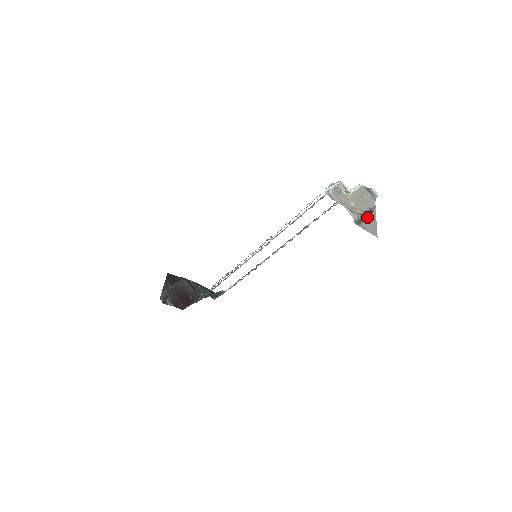
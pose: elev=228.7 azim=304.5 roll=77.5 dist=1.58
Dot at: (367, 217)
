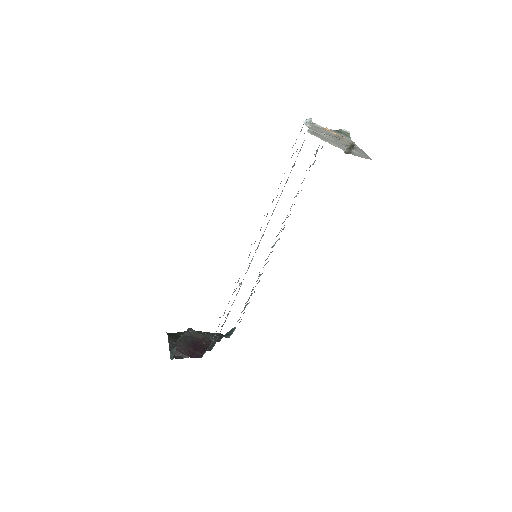
Dot at: (352, 149)
